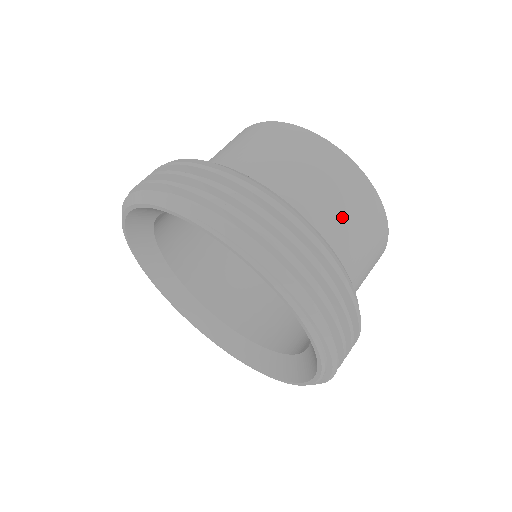
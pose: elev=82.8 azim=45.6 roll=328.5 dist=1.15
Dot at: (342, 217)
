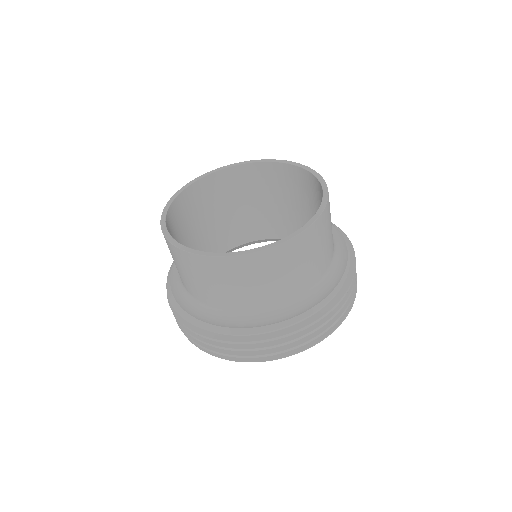
Dot at: (264, 288)
